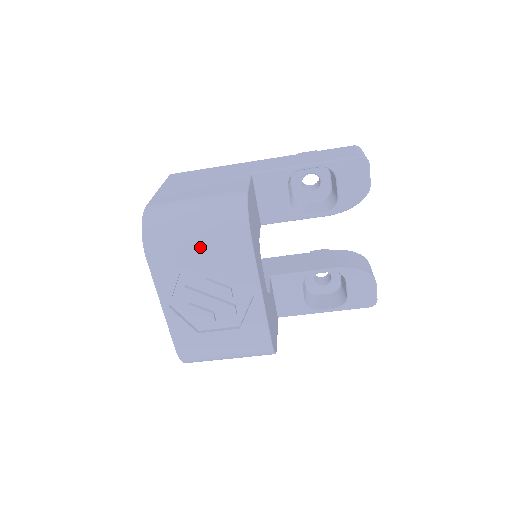
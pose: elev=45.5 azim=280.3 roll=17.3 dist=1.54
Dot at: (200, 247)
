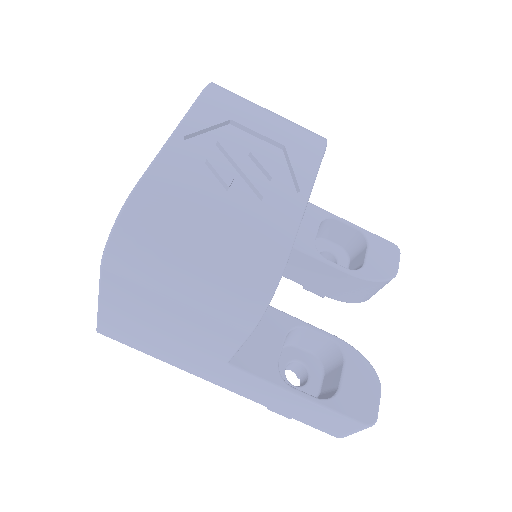
Dot at: (270, 118)
